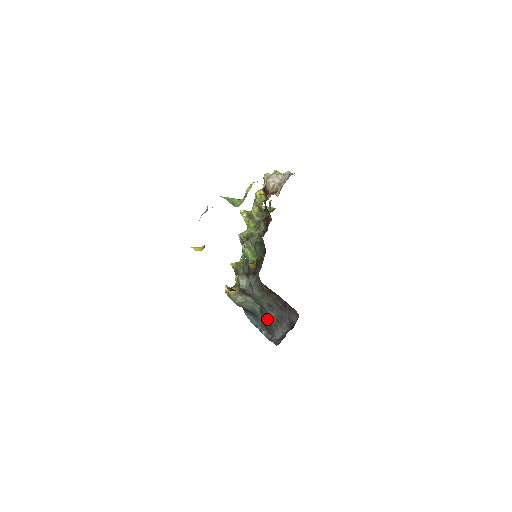
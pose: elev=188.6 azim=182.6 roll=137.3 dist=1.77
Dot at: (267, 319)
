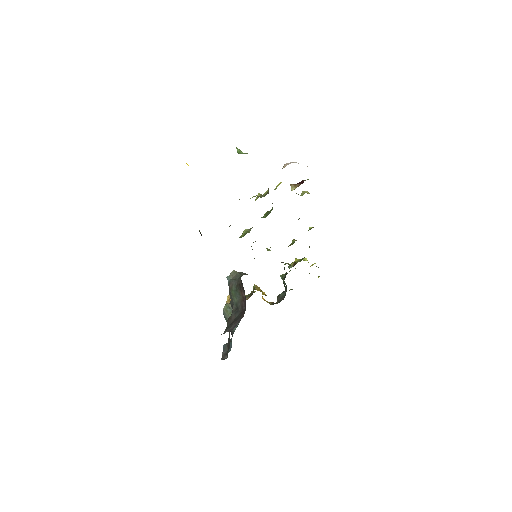
Dot at: (227, 321)
